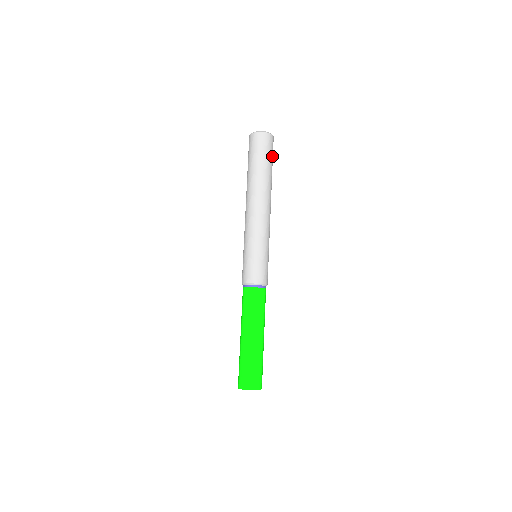
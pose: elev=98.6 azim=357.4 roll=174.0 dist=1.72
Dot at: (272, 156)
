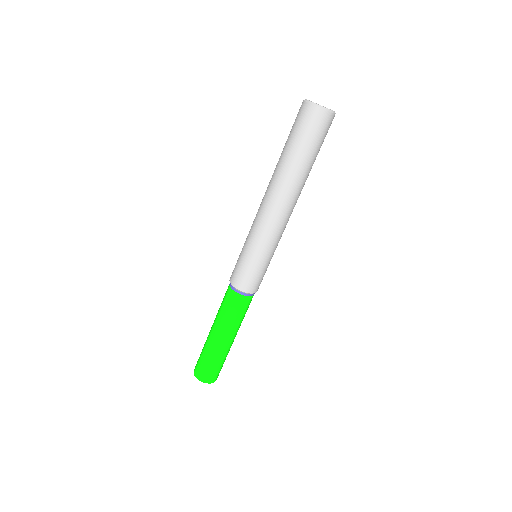
Dot at: occluded
